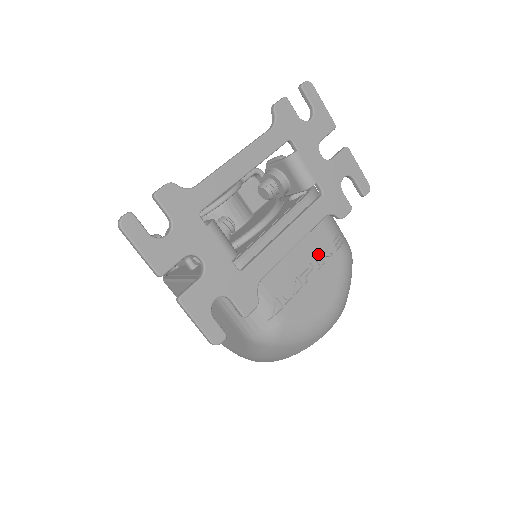
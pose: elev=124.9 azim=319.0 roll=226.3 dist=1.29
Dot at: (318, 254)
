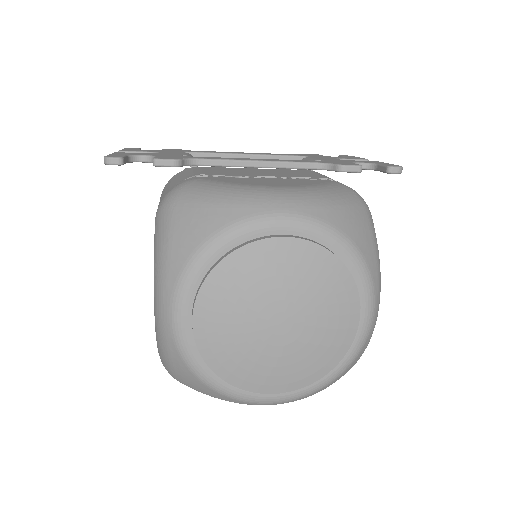
Dot at: occluded
